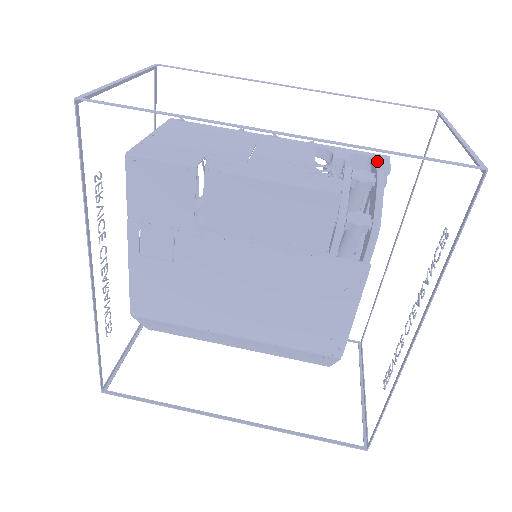
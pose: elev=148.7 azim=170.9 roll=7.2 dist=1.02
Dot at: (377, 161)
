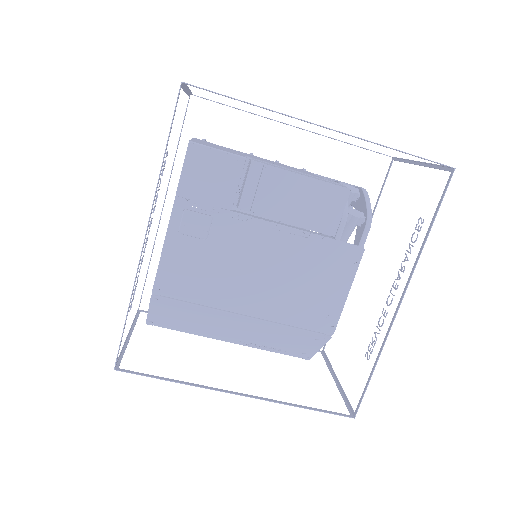
Dot at: (353, 186)
